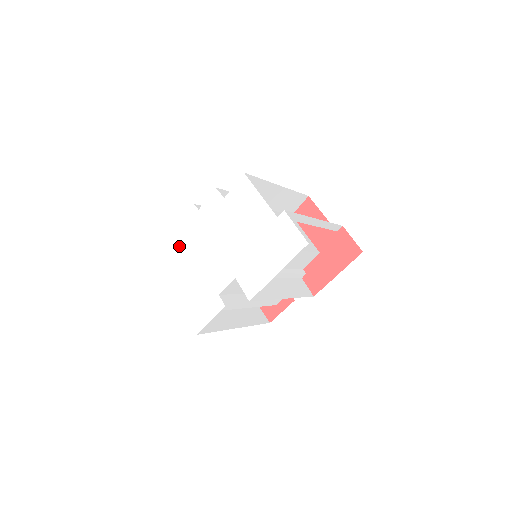
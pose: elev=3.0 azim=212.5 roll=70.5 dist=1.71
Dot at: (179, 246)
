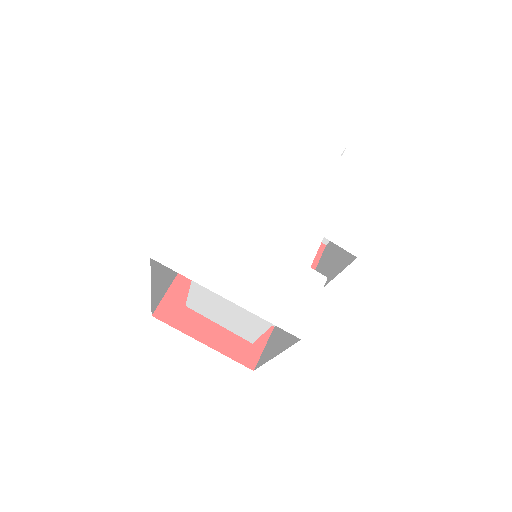
Dot at: (209, 226)
